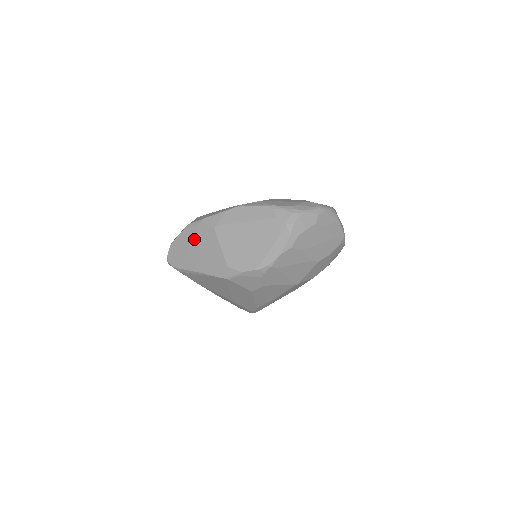
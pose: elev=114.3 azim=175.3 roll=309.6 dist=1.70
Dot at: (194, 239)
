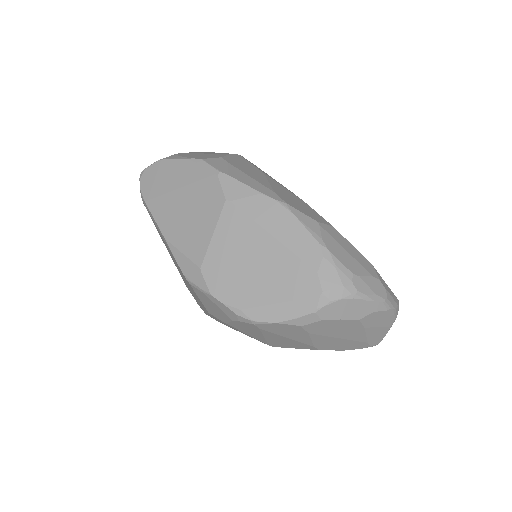
Dot at: (190, 186)
